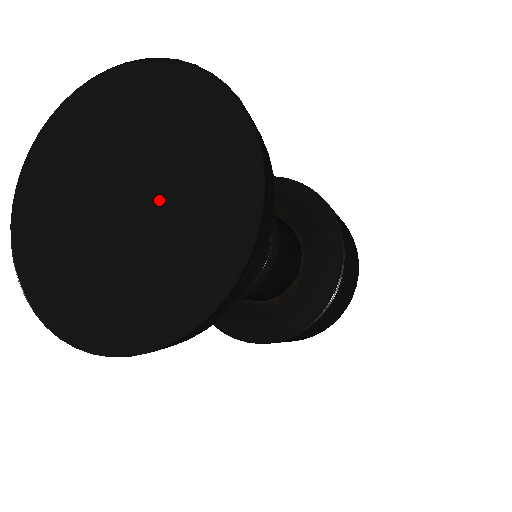
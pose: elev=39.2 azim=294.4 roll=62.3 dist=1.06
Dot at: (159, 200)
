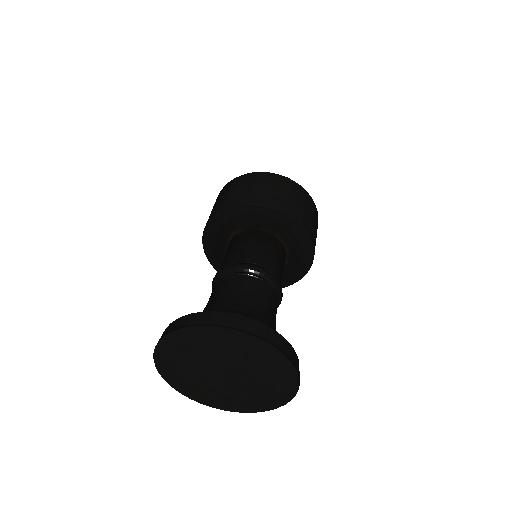
Dot at: (239, 367)
